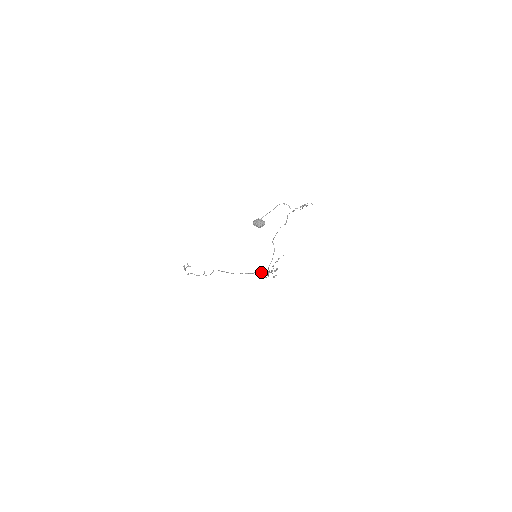
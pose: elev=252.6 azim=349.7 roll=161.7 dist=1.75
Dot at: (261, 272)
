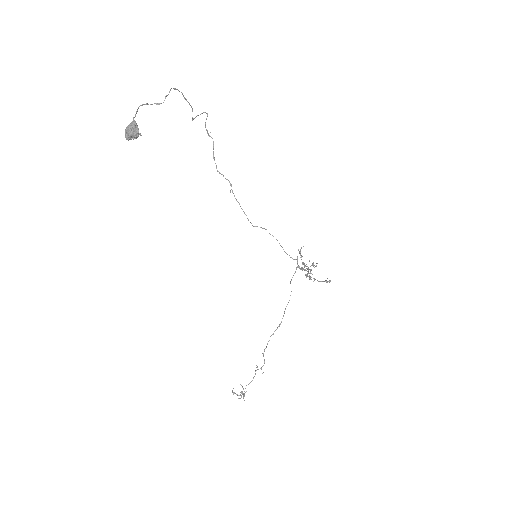
Dot at: (293, 275)
